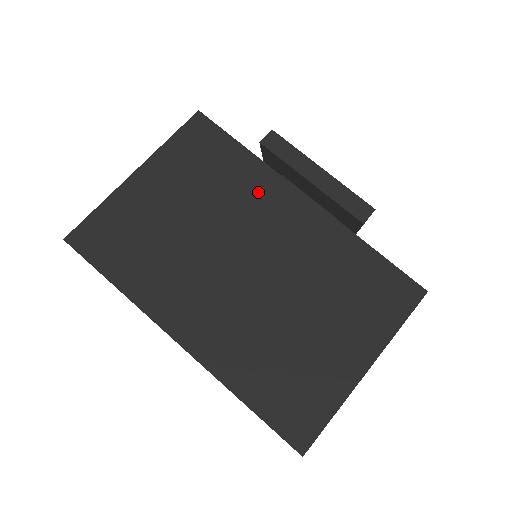
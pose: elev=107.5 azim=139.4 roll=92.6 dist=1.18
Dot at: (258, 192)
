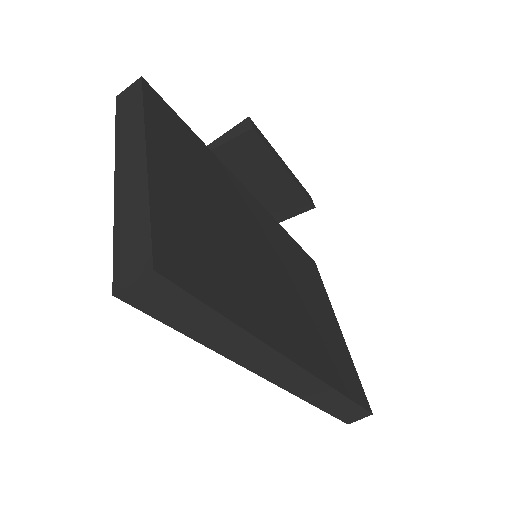
Dot at: (231, 186)
